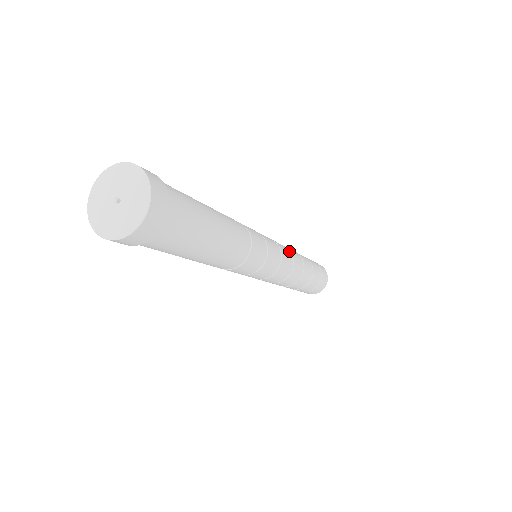
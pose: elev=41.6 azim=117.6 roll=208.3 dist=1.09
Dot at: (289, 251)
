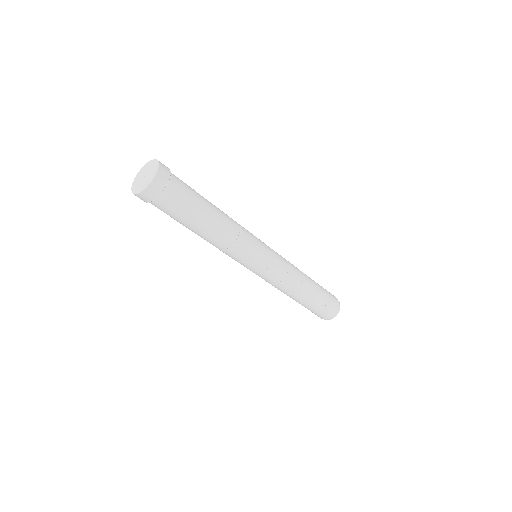
Dot at: occluded
